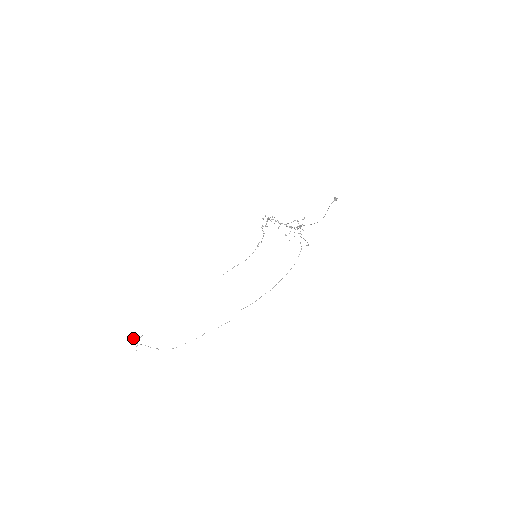
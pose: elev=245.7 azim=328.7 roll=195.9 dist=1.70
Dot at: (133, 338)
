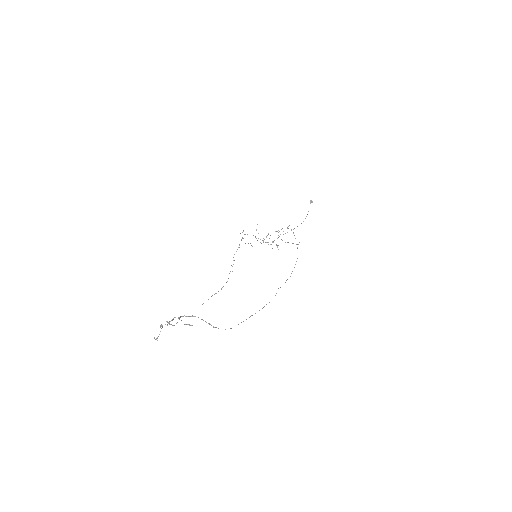
Dot at: occluded
